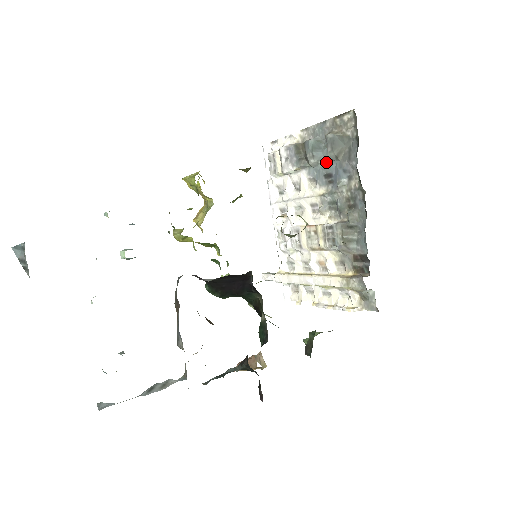
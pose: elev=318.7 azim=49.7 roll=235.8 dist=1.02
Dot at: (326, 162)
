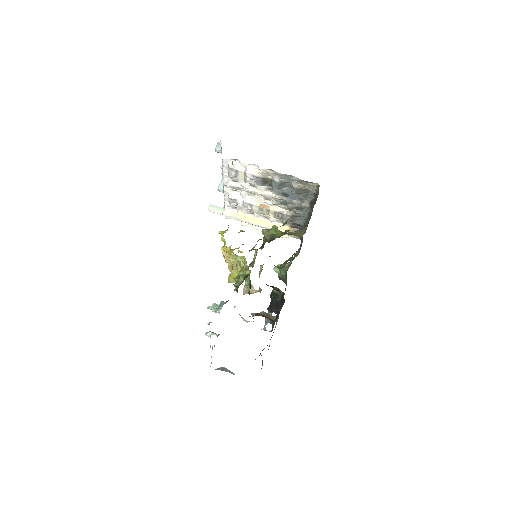
Dot at: (286, 190)
